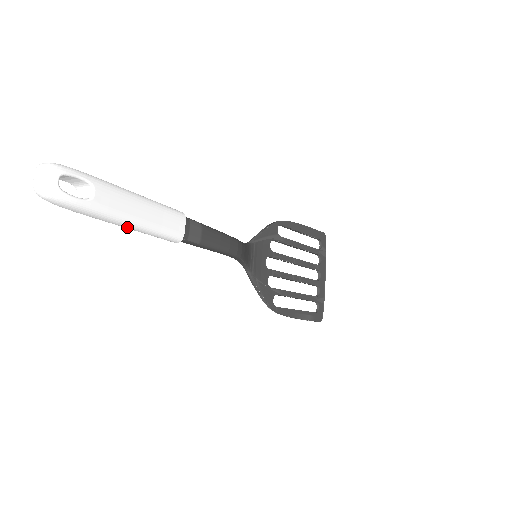
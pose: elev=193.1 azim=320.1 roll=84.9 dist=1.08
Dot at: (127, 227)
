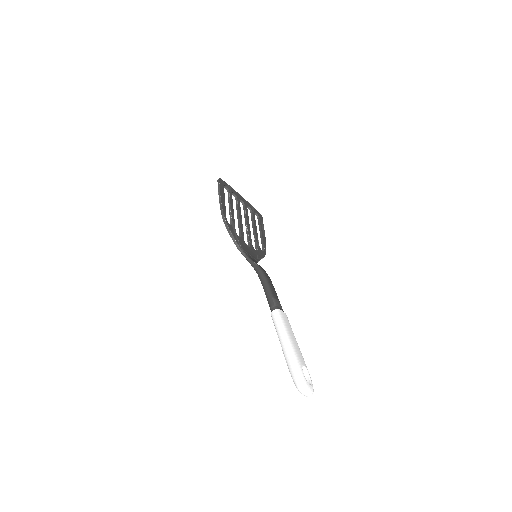
Dot at: occluded
